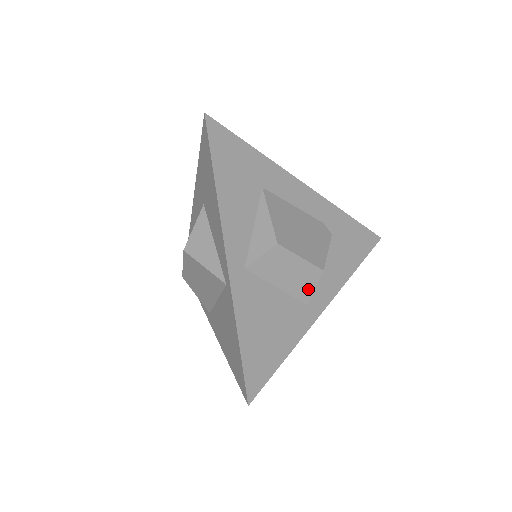
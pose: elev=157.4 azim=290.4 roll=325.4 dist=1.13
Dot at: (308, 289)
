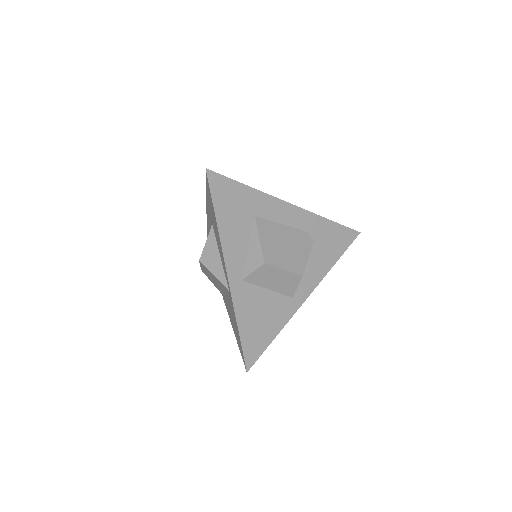
Dot at: (292, 288)
